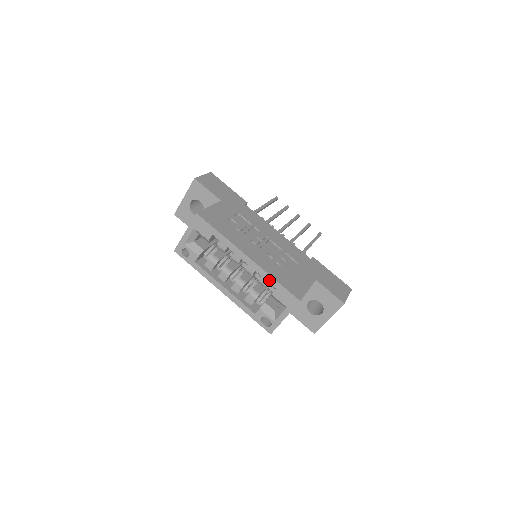
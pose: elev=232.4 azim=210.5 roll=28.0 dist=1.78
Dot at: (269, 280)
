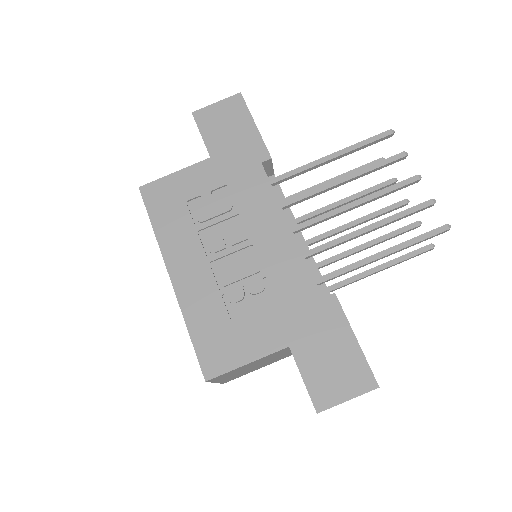
Dot at: (187, 324)
